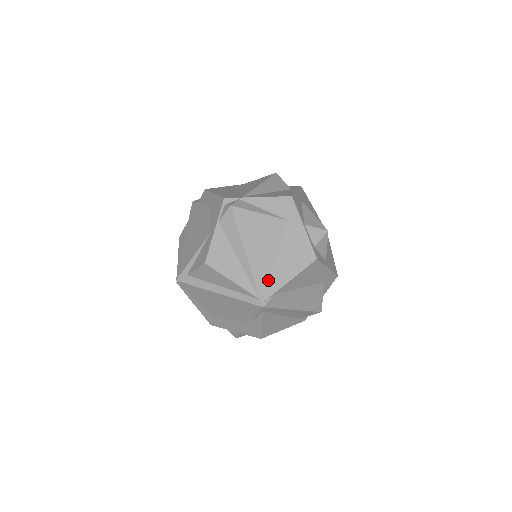
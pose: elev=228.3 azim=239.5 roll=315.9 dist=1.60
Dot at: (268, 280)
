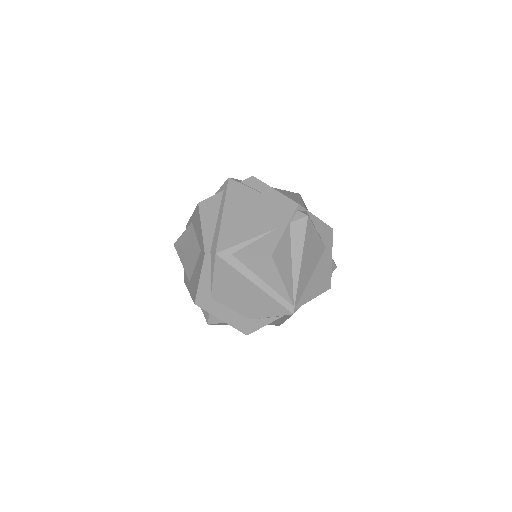
Dot at: (303, 292)
